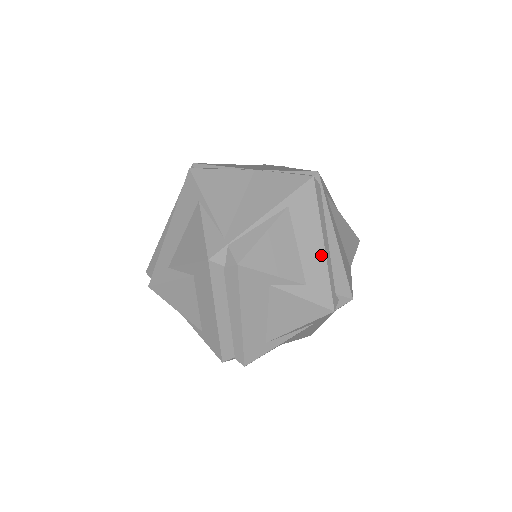
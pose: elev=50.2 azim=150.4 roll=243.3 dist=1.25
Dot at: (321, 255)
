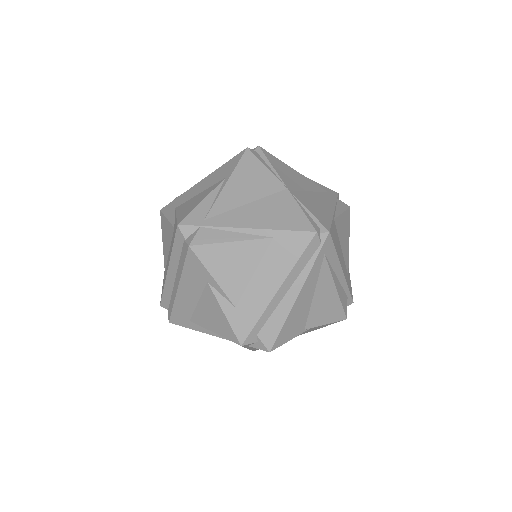
Dot at: (268, 297)
